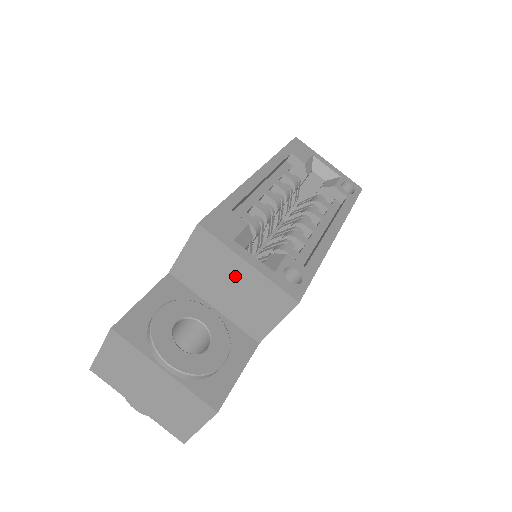
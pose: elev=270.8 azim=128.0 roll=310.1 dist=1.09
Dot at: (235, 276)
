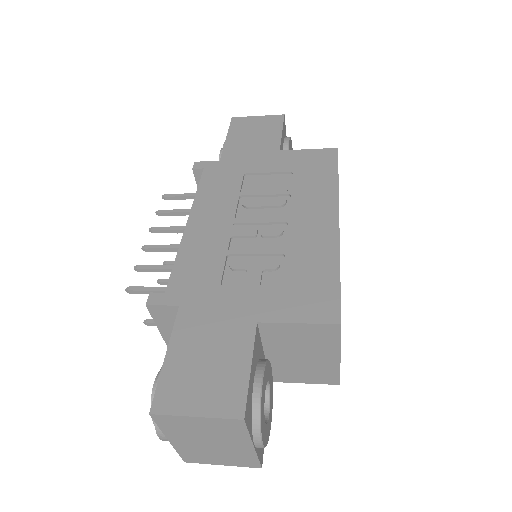
Dot at: (317, 355)
